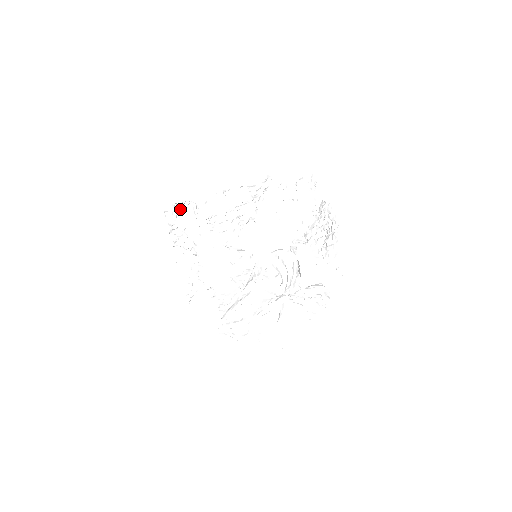
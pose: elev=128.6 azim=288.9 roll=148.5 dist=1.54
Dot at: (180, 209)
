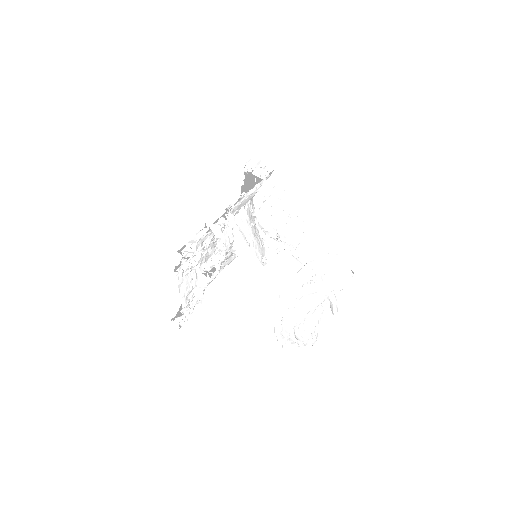
Dot at: (223, 223)
